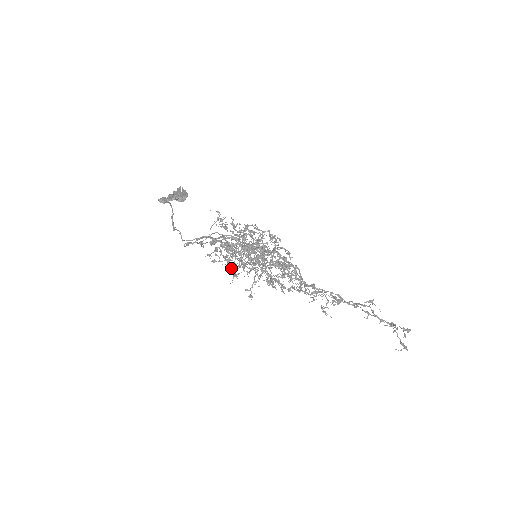
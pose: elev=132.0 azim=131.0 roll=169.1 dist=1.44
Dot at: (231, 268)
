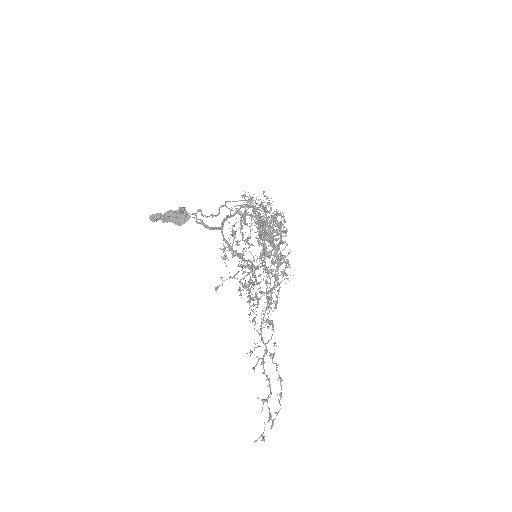
Dot at: occluded
